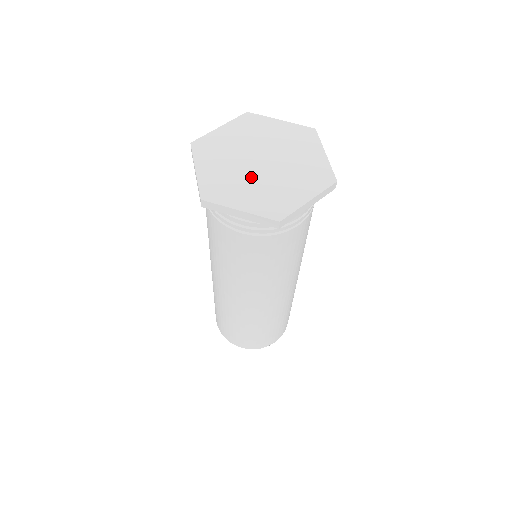
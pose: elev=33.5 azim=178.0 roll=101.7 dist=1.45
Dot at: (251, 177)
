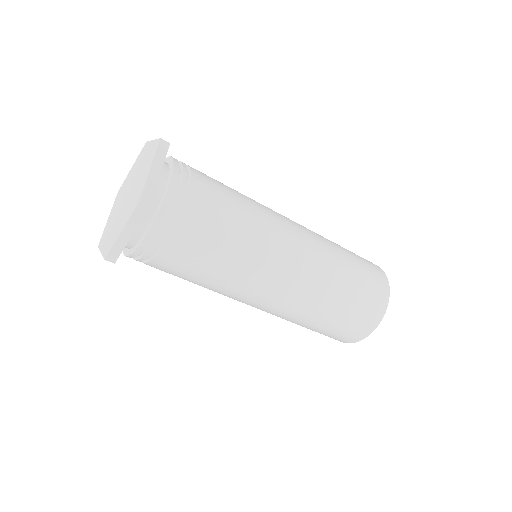
Dot at: (123, 211)
